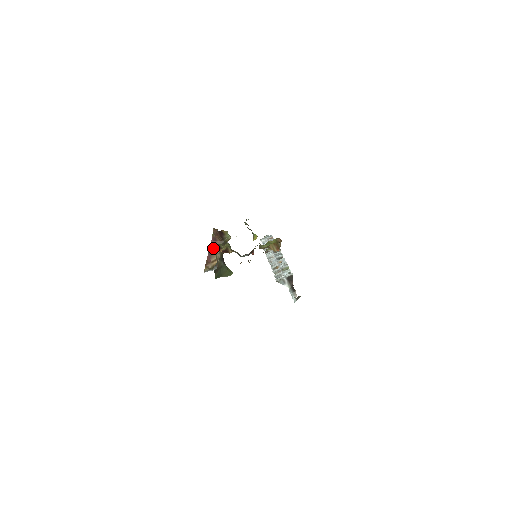
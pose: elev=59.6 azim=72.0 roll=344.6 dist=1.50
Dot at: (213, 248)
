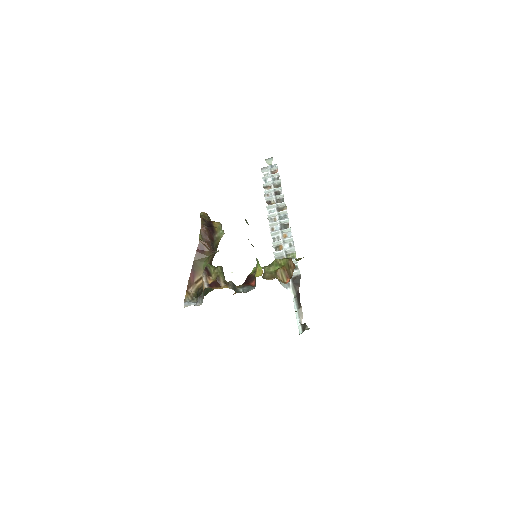
Dot at: (199, 260)
